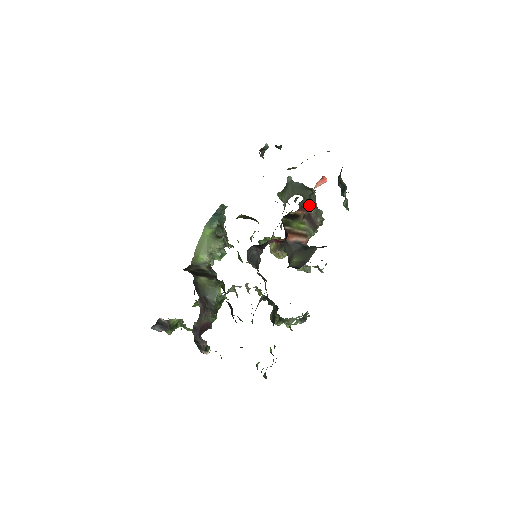
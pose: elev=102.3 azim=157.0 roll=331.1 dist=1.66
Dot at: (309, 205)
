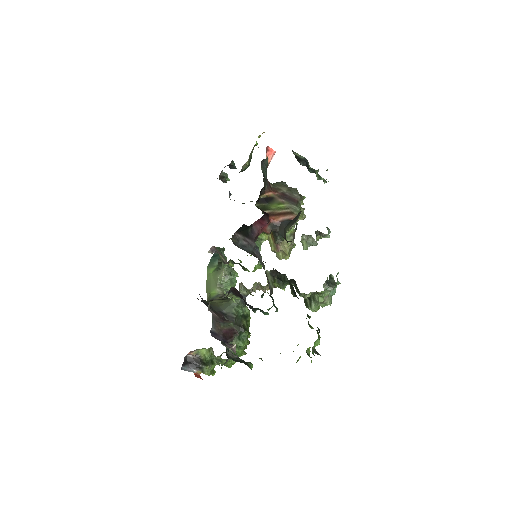
Dot at: (278, 187)
